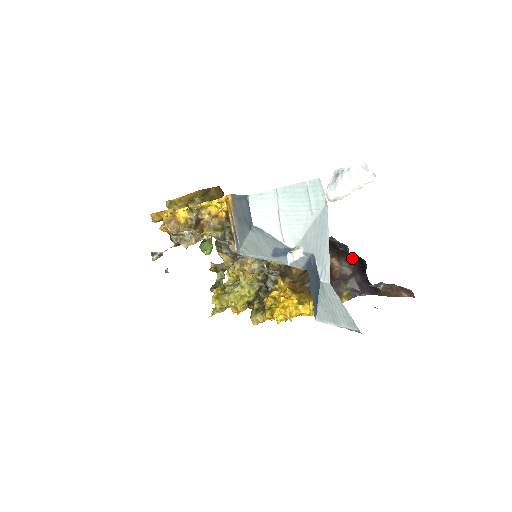
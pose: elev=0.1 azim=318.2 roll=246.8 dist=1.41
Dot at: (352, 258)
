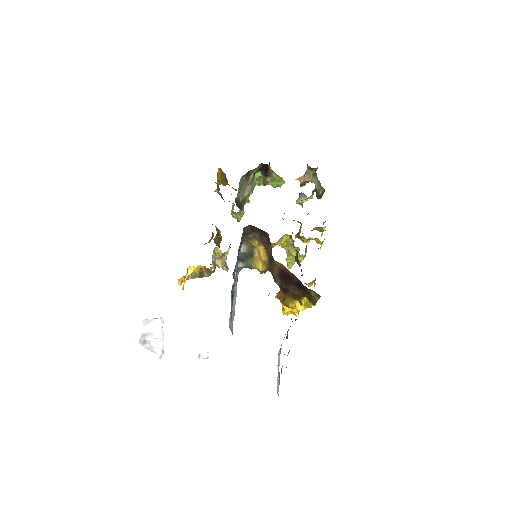
Dot at: occluded
